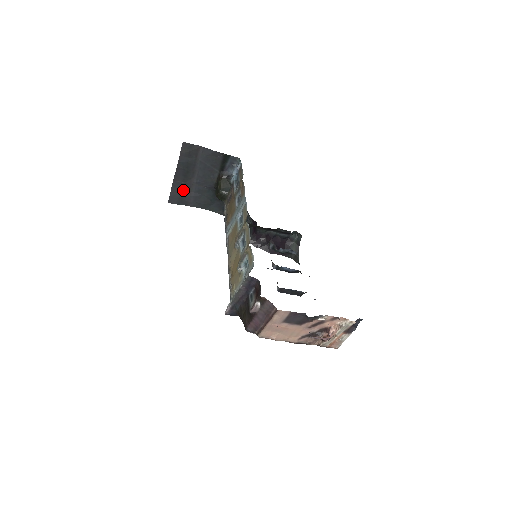
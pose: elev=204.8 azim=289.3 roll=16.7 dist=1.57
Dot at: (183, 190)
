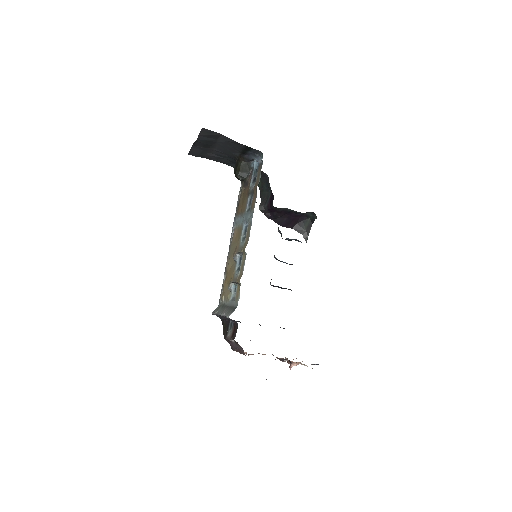
Dot at: (203, 151)
